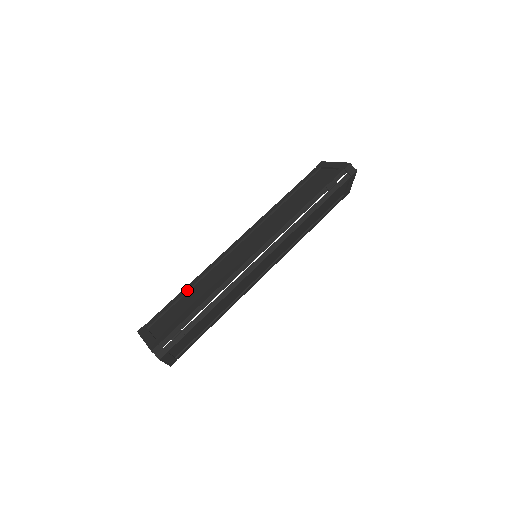
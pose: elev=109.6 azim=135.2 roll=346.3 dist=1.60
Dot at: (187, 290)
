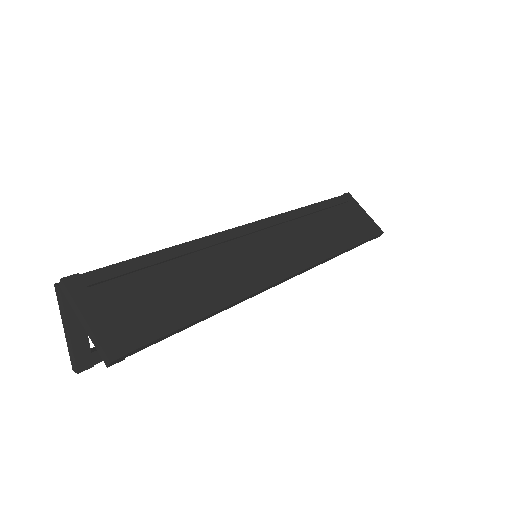
Dot at: occluded
